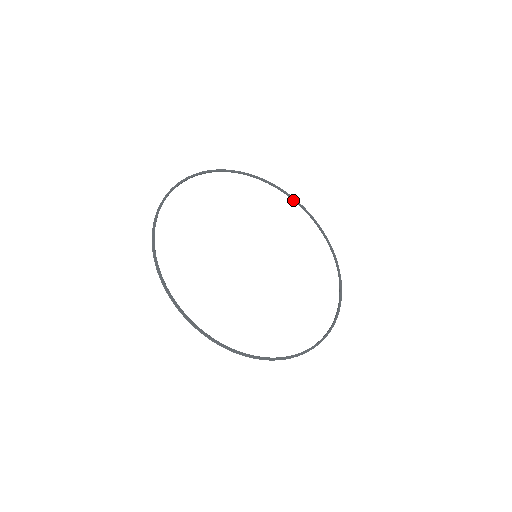
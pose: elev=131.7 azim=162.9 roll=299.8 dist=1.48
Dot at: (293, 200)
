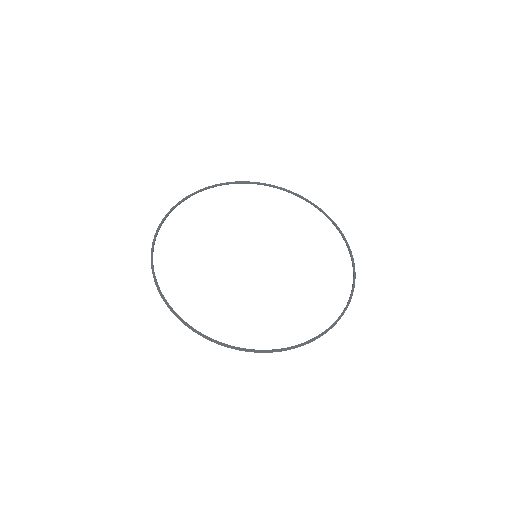
Dot at: (352, 264)
